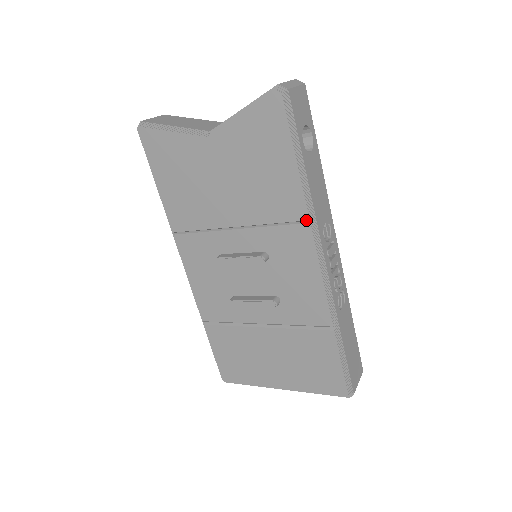
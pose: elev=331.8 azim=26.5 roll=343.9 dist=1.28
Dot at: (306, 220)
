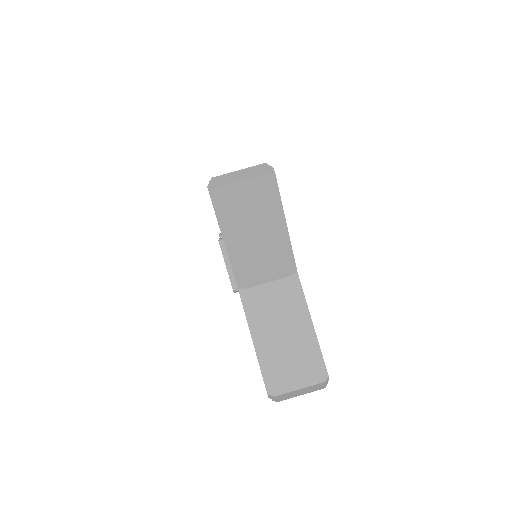
Dot at: occluded
